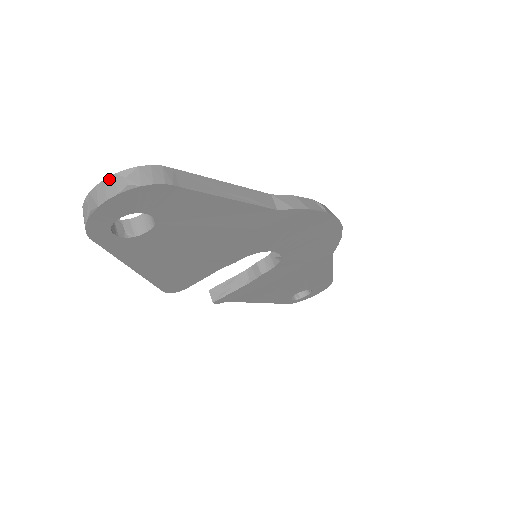
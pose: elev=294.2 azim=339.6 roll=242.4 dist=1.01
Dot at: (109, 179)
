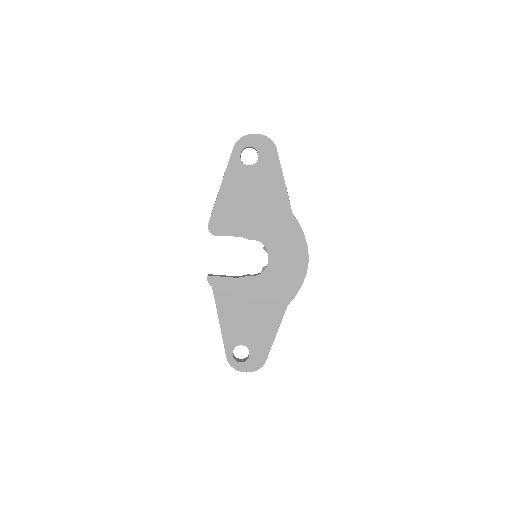
Dot at: occluded
